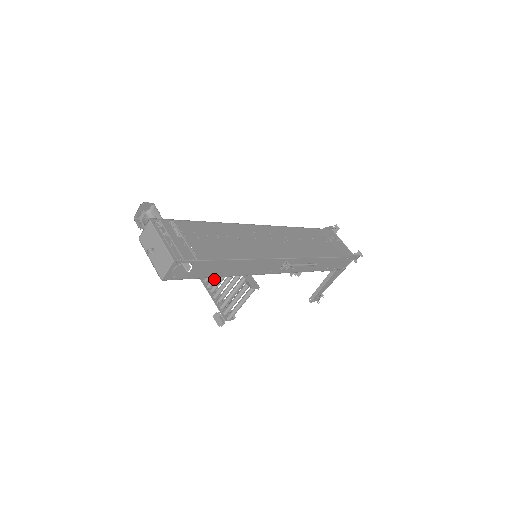
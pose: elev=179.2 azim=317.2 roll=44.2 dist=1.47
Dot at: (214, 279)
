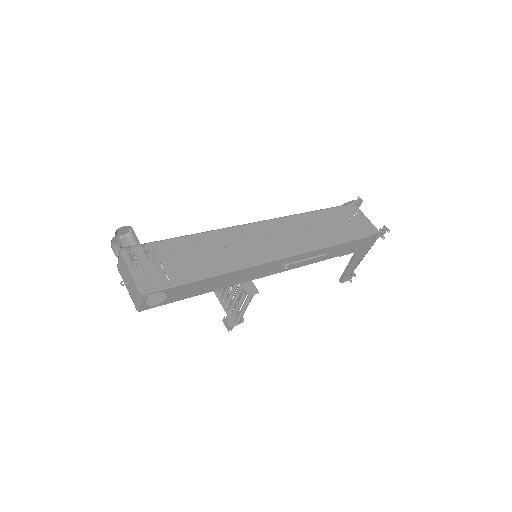
Dot at: occluded
